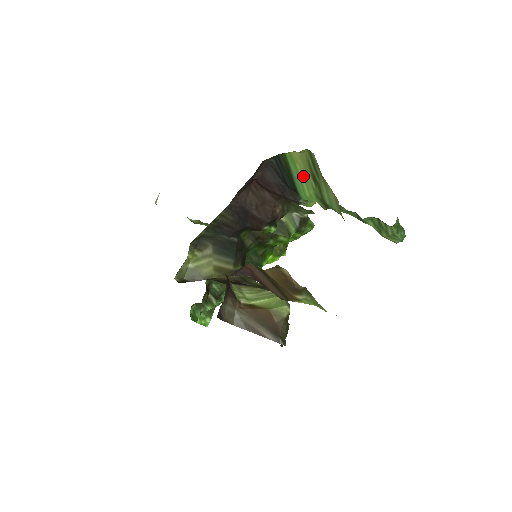
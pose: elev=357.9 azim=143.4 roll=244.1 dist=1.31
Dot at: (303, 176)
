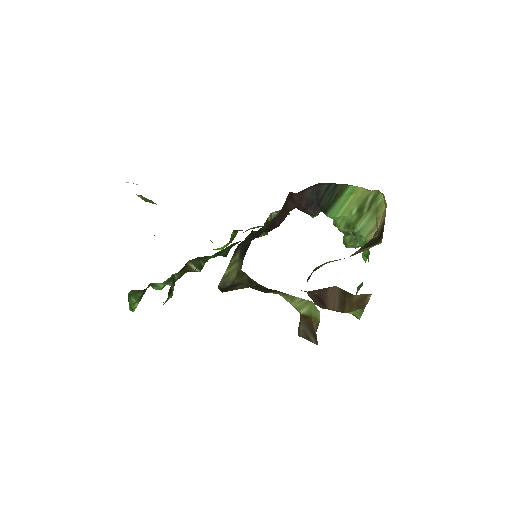
Dot at: (349, 204)
